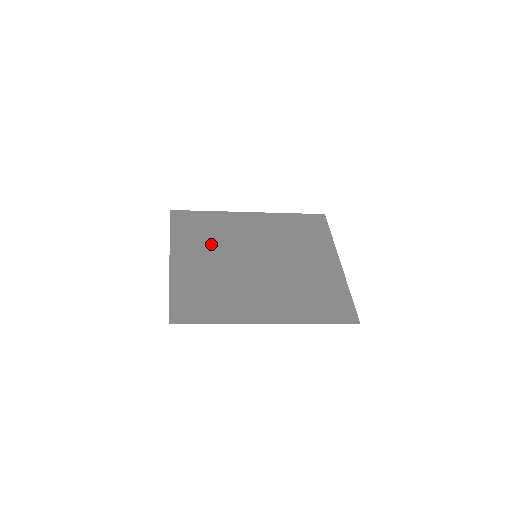
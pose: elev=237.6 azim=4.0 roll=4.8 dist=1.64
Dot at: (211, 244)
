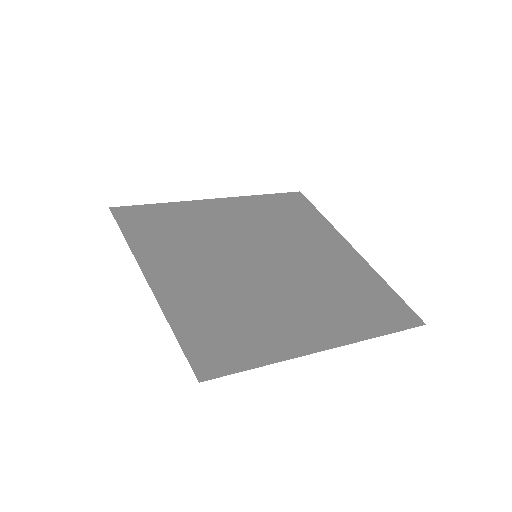
Dot at: (191, 248)
